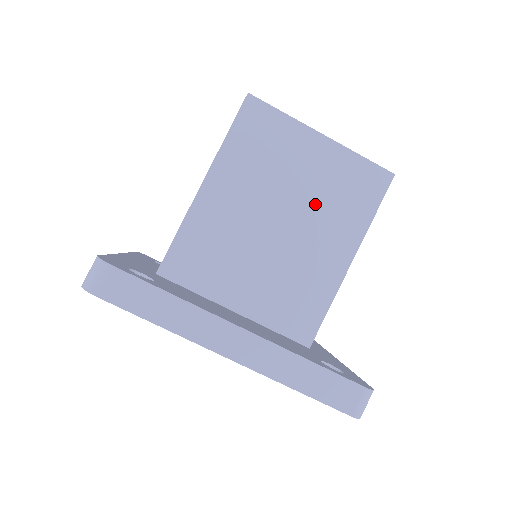
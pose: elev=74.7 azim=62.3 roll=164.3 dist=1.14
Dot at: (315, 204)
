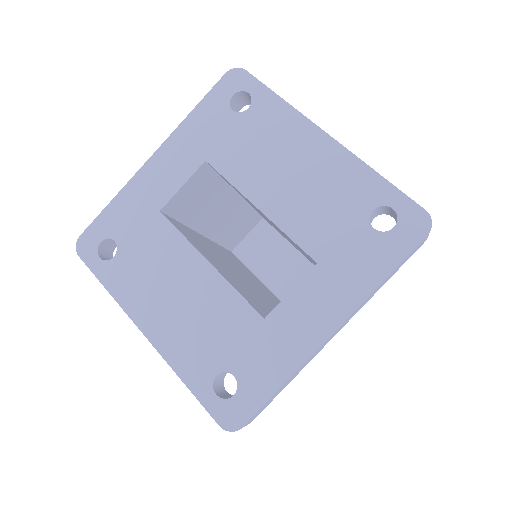
Dot at: occluded
